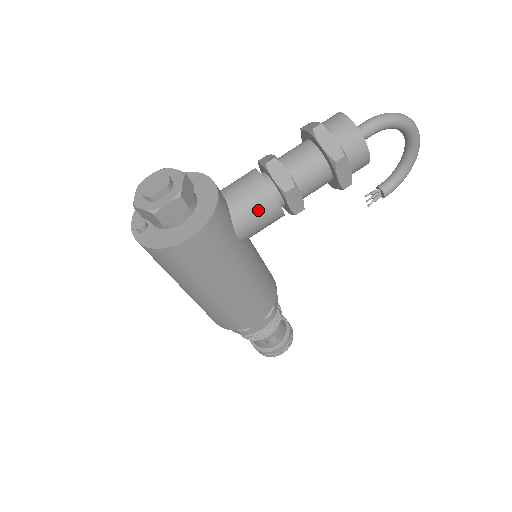
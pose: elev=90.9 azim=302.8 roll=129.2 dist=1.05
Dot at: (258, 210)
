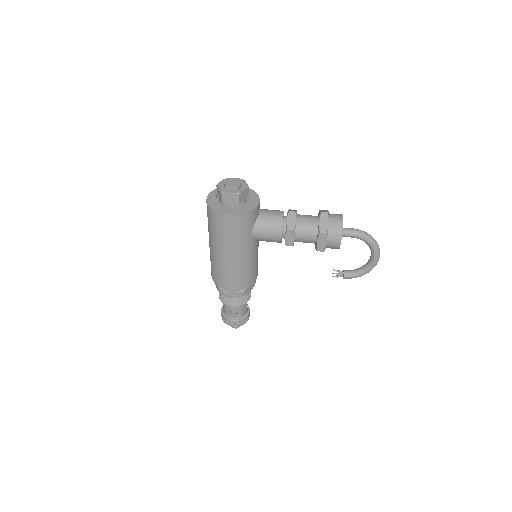
Dot at: (270, 229)
